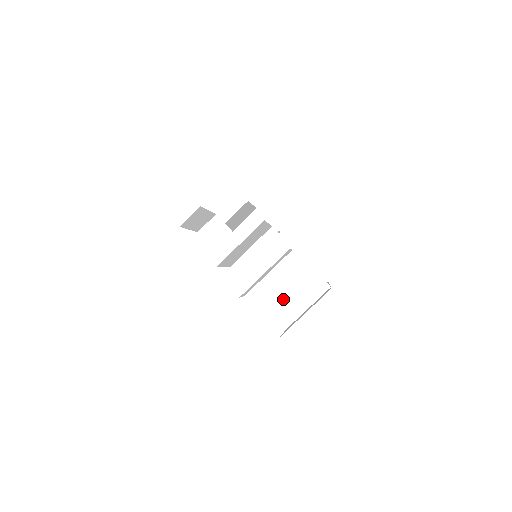
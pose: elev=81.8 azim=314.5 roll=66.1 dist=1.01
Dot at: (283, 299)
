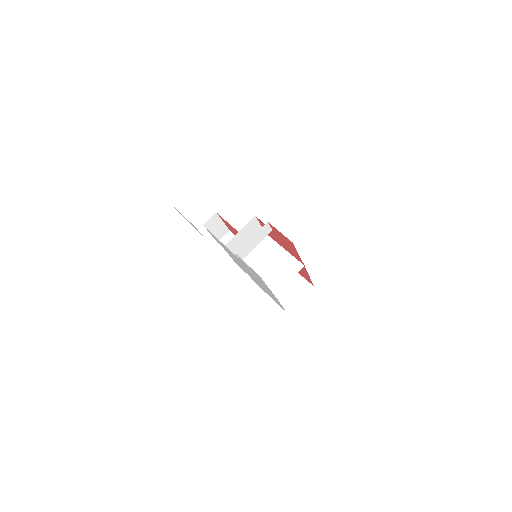
Dot at: (272, 277)
